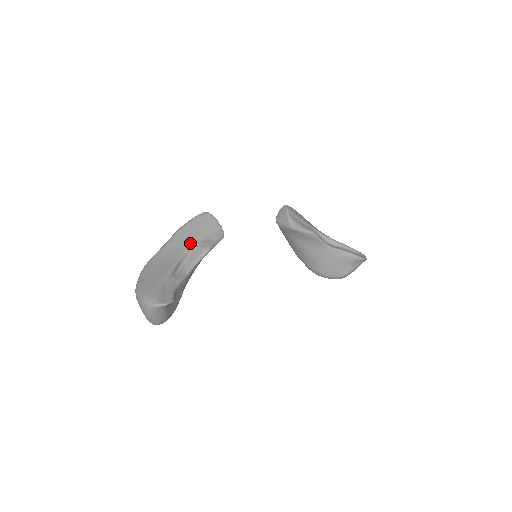
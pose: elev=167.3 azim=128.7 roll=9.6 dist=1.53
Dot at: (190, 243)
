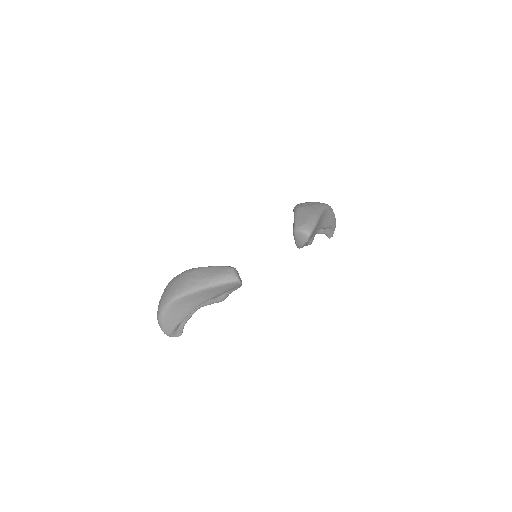
Dot at: (212, 298)
